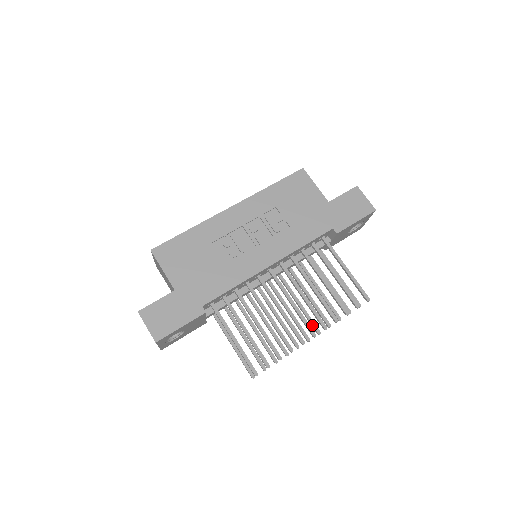
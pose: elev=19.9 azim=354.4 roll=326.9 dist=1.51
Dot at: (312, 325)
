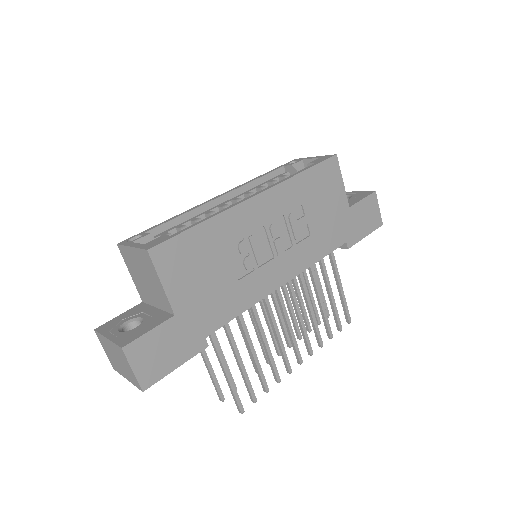
Dot at: (287, 338)
